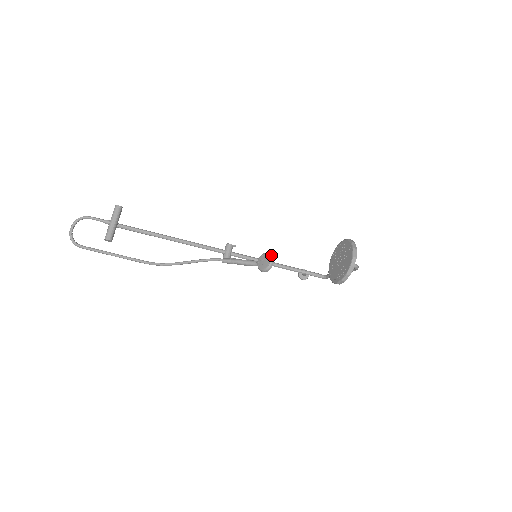
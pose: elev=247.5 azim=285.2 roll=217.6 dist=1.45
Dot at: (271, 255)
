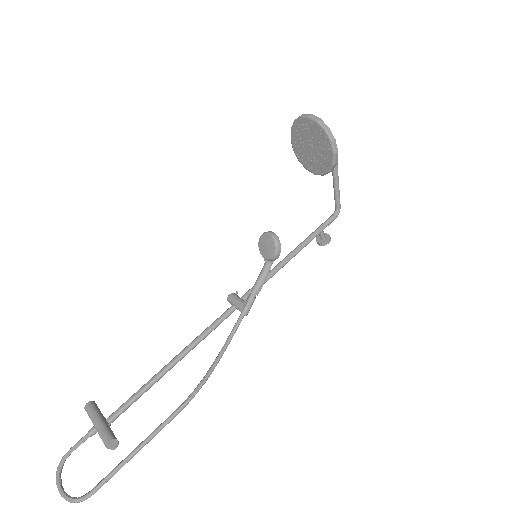
Dot at: (263, 233)
